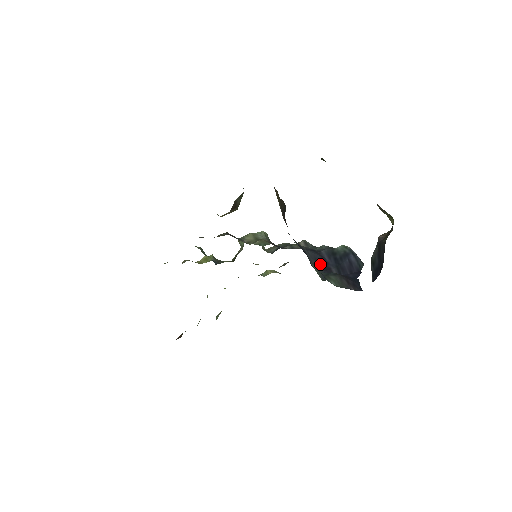
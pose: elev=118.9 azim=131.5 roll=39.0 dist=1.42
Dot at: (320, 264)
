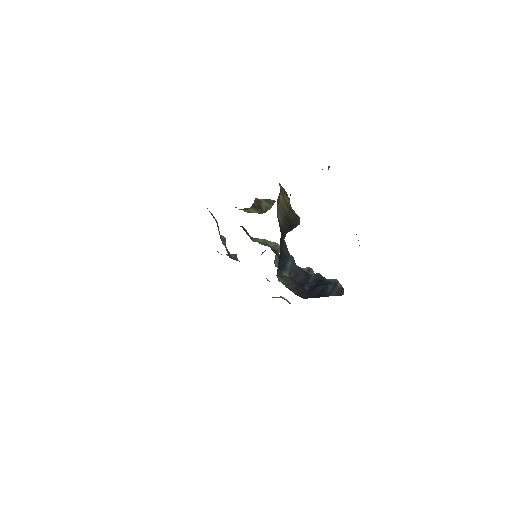
Dot at: (298, 279)
